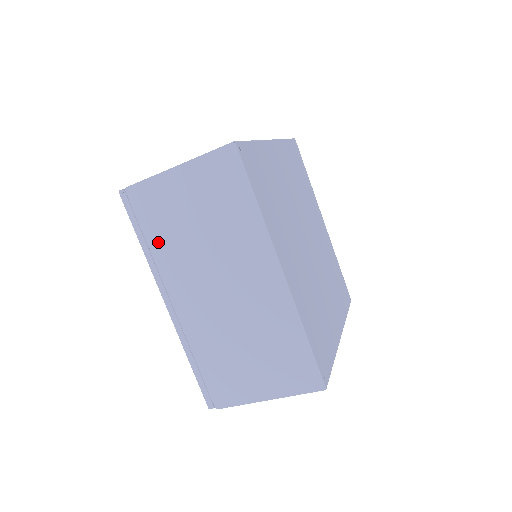
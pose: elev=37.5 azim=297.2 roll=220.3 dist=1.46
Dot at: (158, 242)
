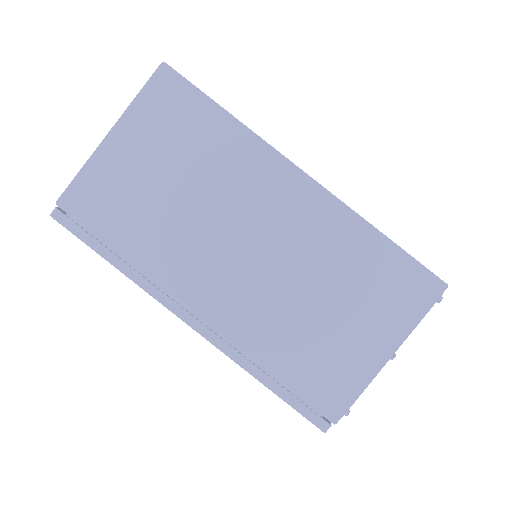
Dot at: occluded
